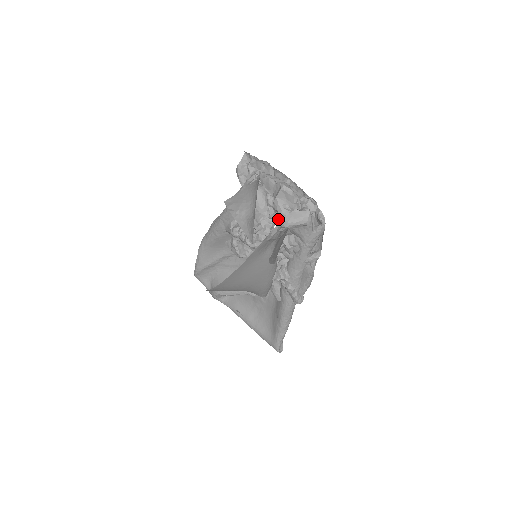
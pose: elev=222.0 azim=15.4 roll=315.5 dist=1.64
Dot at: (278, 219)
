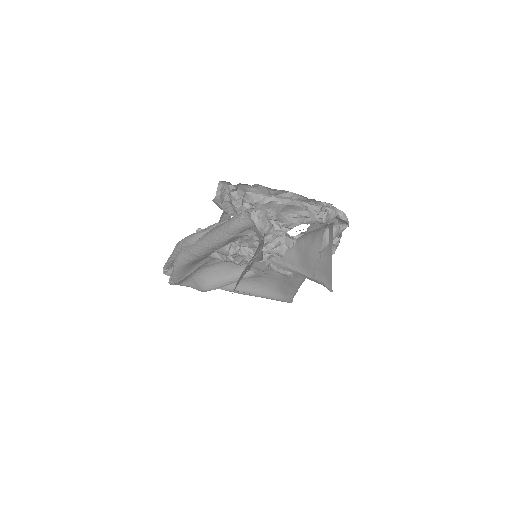
Dot at: (285, 228)
